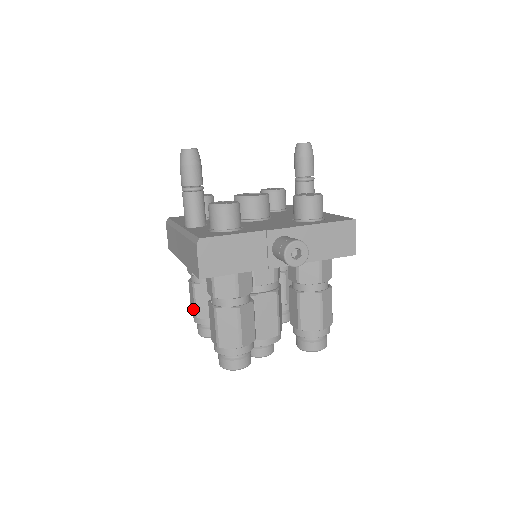
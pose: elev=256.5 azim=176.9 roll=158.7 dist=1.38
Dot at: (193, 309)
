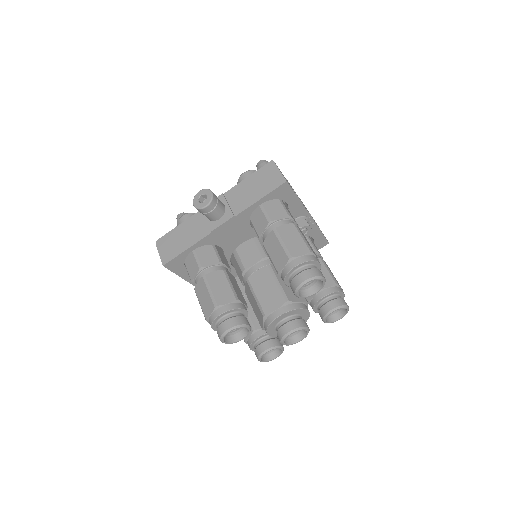
Dot at: occluded
